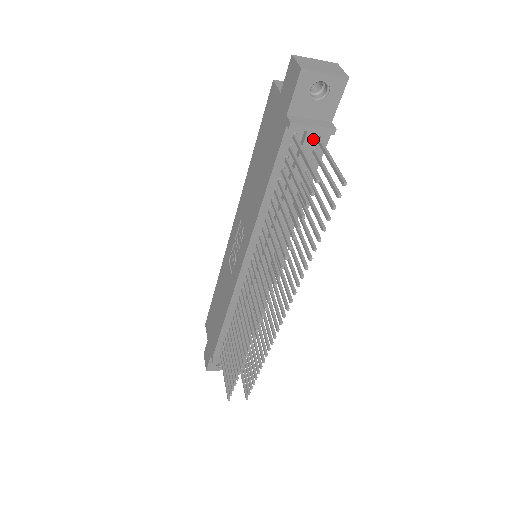
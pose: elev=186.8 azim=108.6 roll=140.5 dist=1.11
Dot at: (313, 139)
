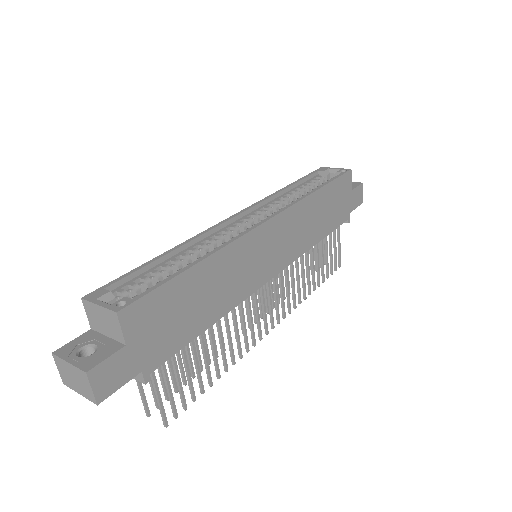
Dot at: occluded
